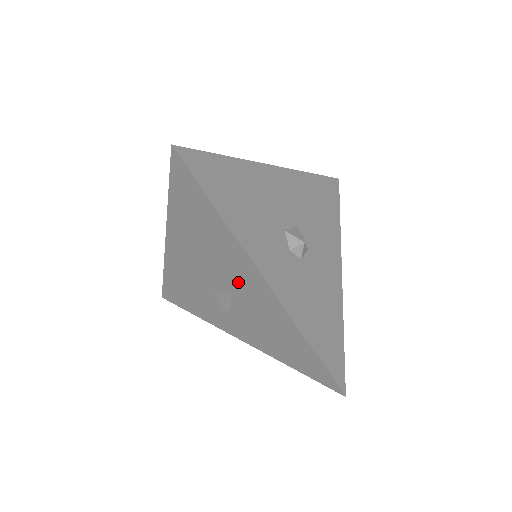
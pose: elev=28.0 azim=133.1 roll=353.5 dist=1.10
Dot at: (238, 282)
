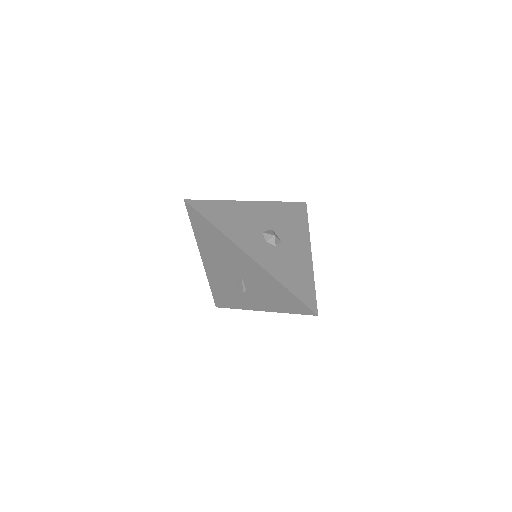
Dot at: (241, 266)
